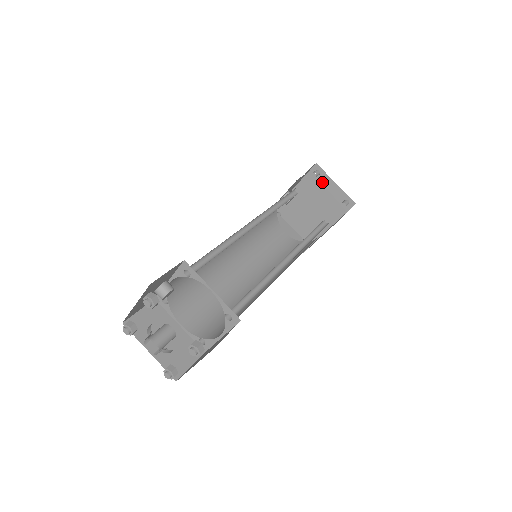
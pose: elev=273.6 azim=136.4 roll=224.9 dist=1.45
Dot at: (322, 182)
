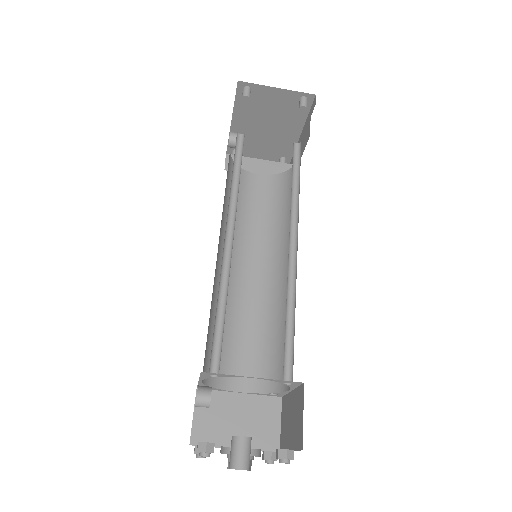
Dot at: (259, 96)
